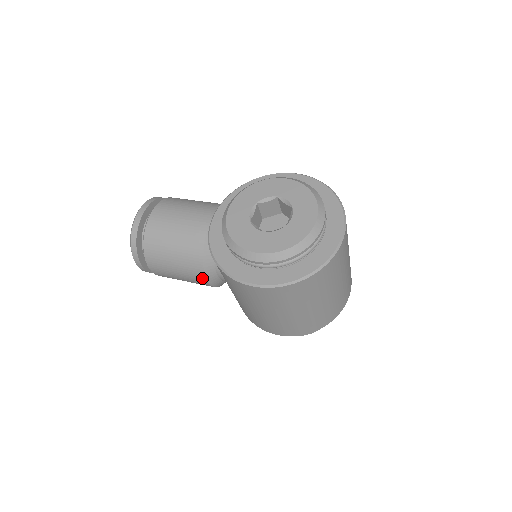
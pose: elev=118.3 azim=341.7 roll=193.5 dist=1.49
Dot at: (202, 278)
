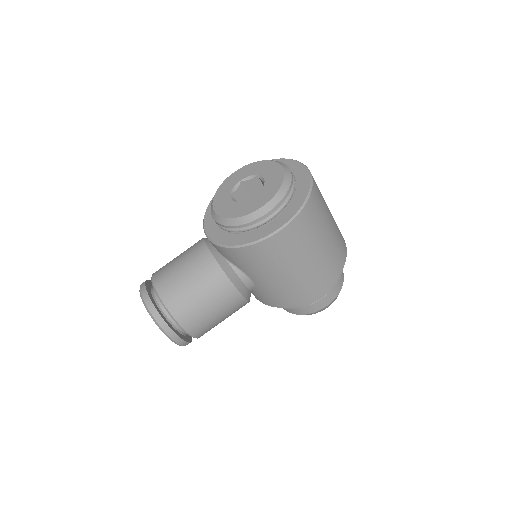
Dot at: (233, 292)
